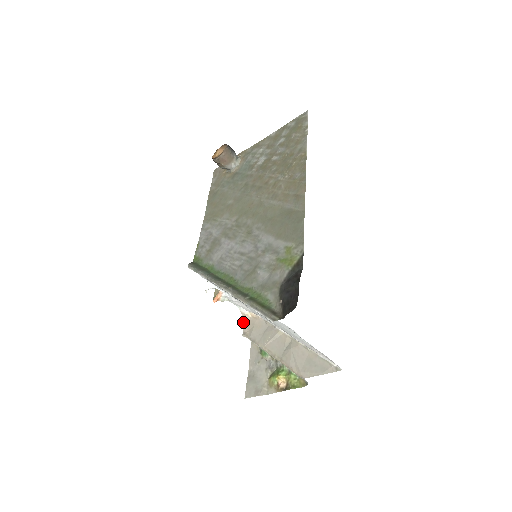
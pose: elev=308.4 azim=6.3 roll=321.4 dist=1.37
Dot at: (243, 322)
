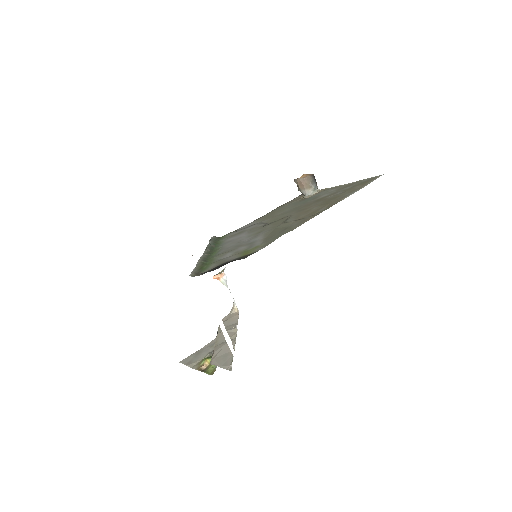
Dot at: (229, 313)
